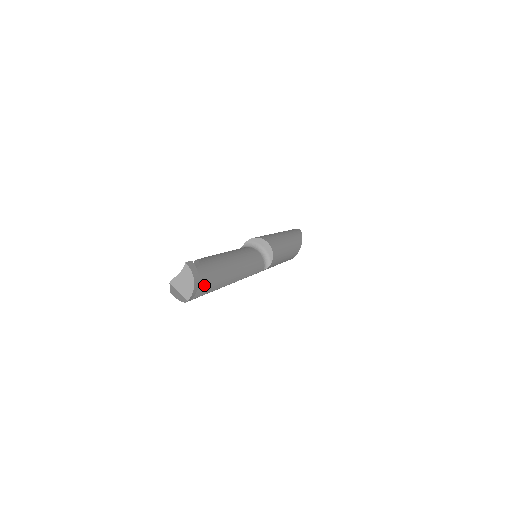
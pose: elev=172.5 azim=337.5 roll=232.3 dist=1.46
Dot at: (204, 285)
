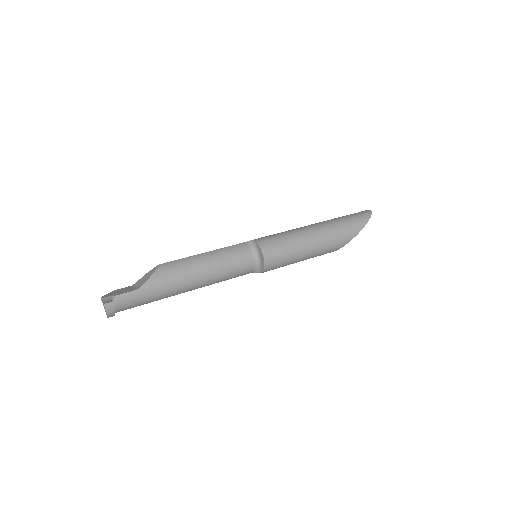
Dot at: (134, 304)
